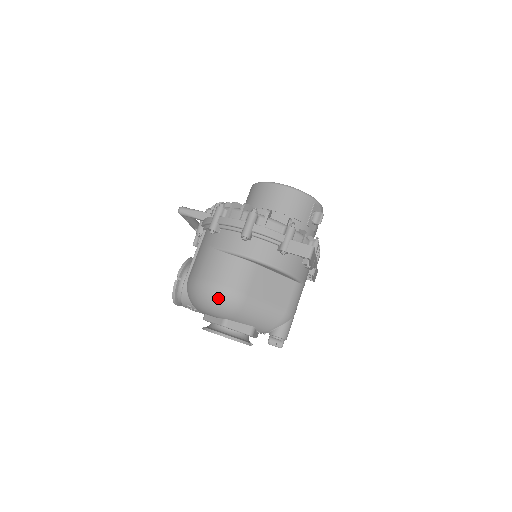
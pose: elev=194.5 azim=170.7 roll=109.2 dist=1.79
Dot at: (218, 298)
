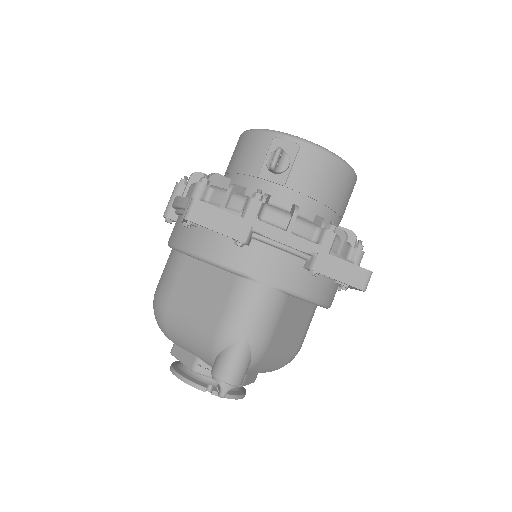
Dot at: occluded
